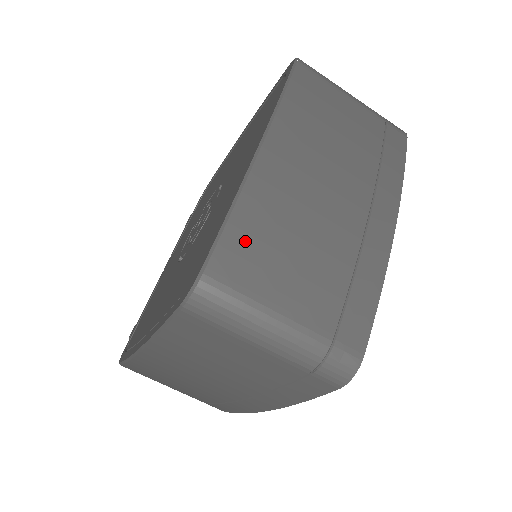
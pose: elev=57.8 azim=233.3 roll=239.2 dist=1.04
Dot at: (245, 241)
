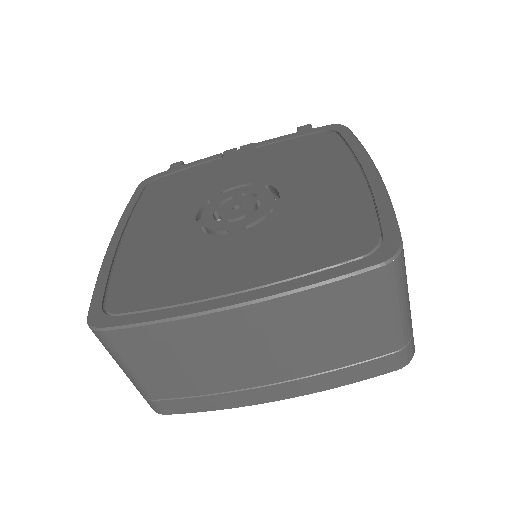
Dot at: (147, 340)
